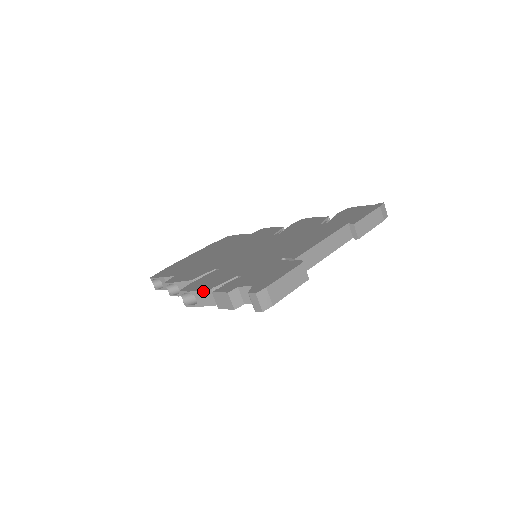
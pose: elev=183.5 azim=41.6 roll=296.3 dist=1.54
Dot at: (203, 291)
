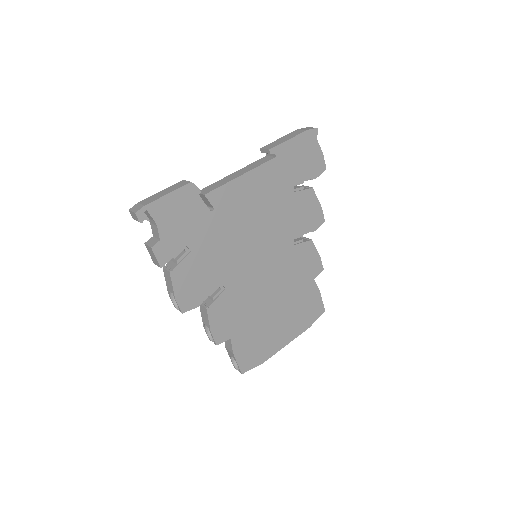
Dot at: (165, 278)
